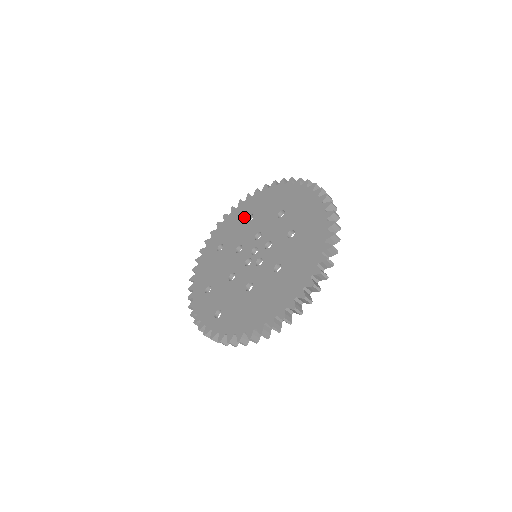
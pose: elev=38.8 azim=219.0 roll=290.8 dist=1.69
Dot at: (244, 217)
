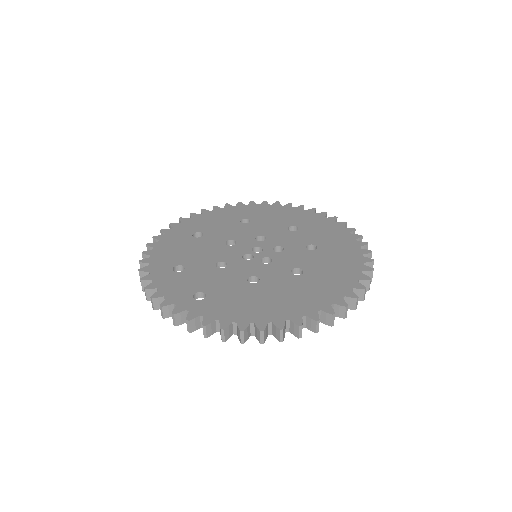
Dot at: (236, 218)
